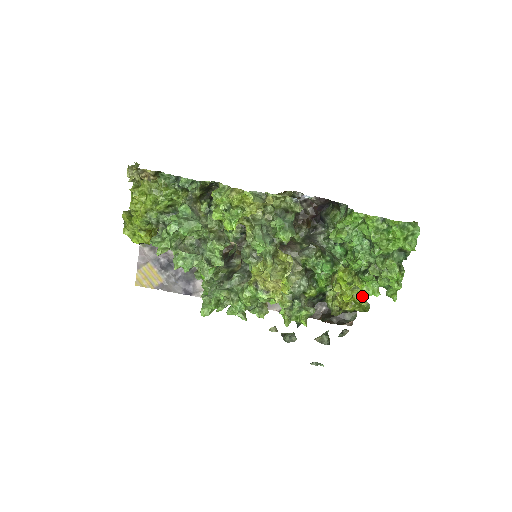
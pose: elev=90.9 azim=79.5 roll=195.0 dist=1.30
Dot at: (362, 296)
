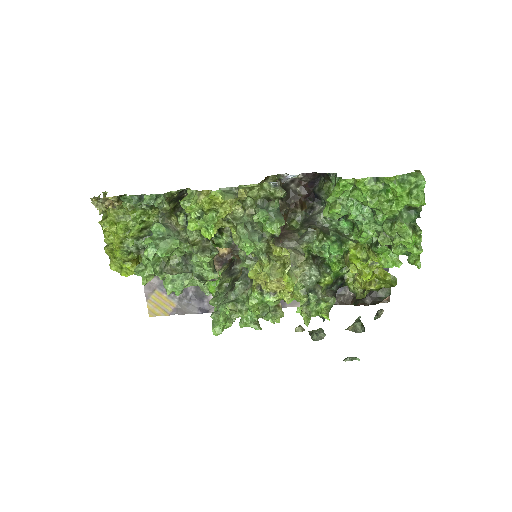
Dot at: (384, 270)
